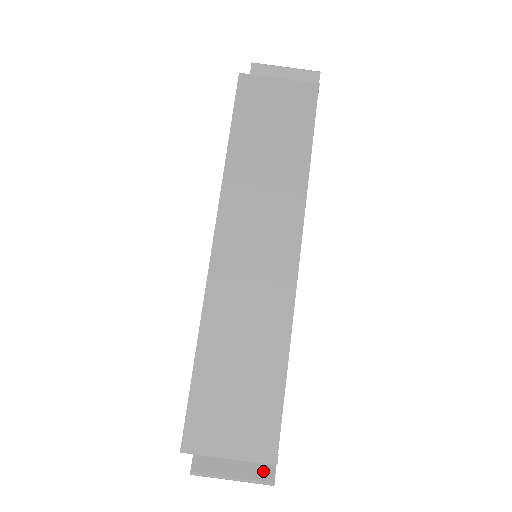
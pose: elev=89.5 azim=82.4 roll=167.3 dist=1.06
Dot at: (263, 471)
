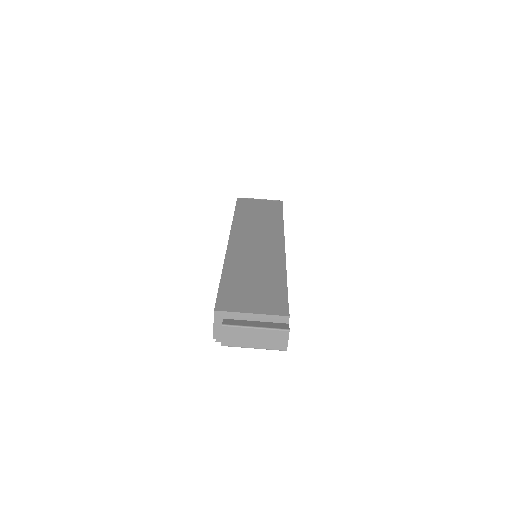
Dot at: (279, 325)
